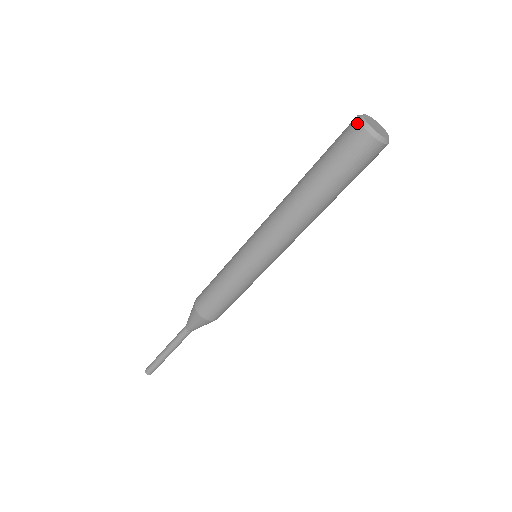
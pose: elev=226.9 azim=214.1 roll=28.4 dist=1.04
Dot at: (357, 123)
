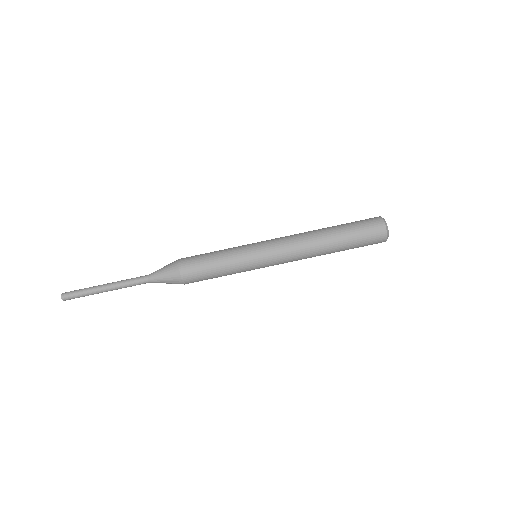
Dot at: (379, 216)
